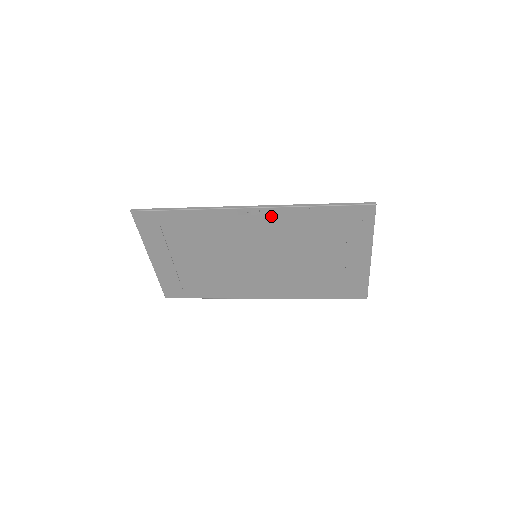
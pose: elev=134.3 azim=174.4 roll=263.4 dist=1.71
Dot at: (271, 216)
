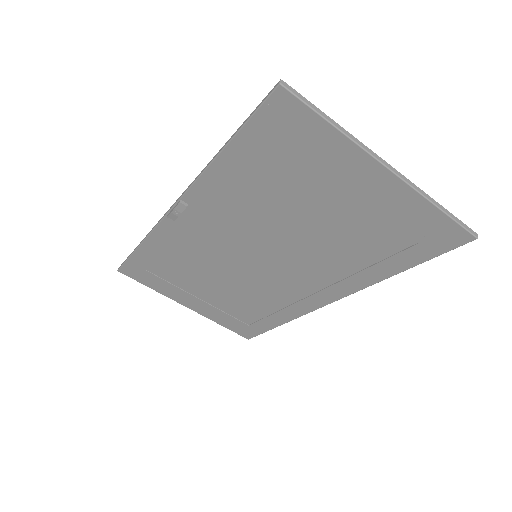
Dot at: (202, 200)
